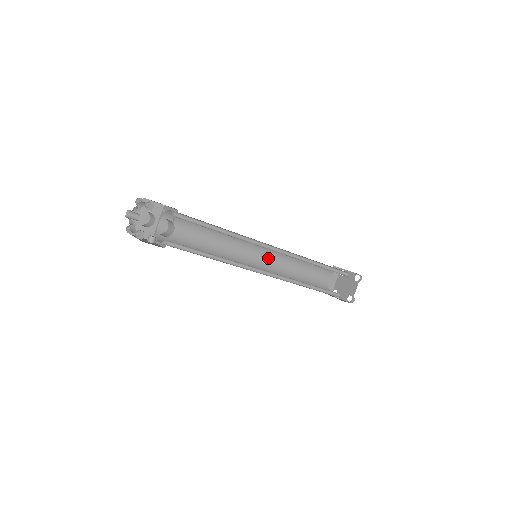
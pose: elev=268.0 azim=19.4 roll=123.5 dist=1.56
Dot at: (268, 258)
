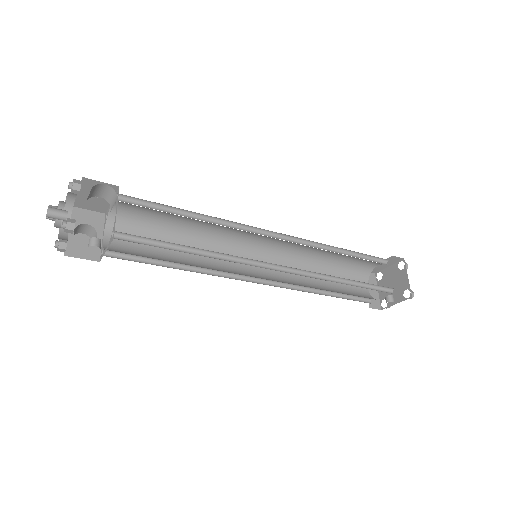
Dot at: occluded
